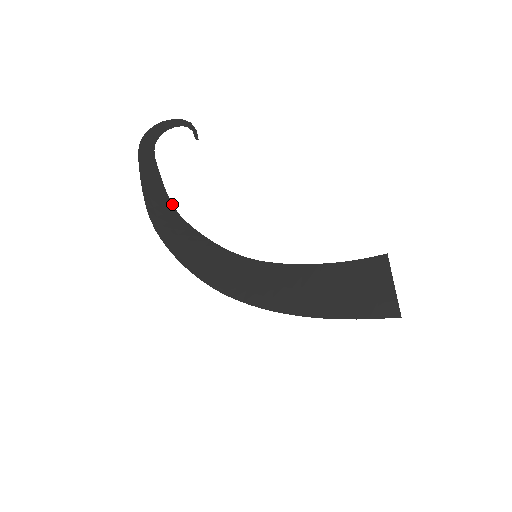
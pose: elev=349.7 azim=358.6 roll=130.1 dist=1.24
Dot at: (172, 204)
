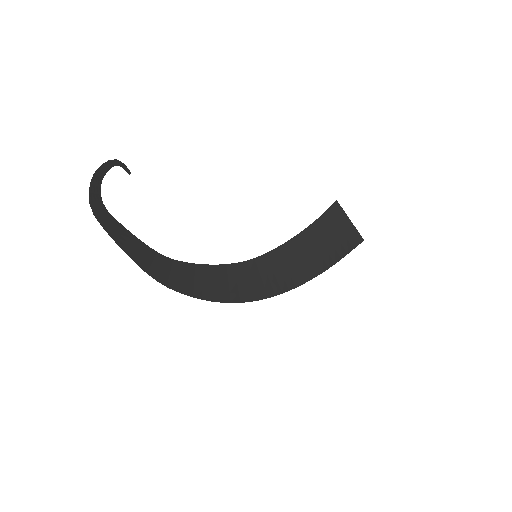
Dot at: (159, 253)
